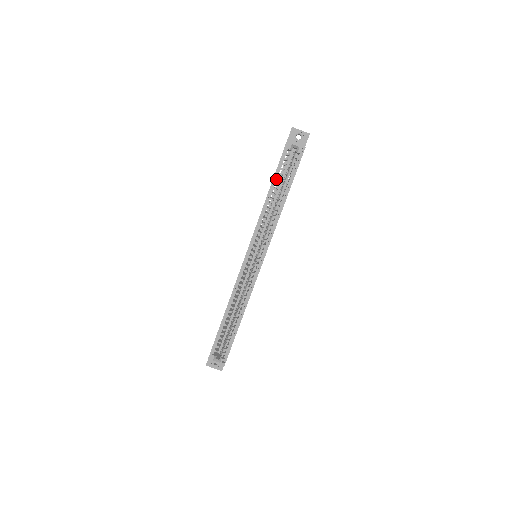
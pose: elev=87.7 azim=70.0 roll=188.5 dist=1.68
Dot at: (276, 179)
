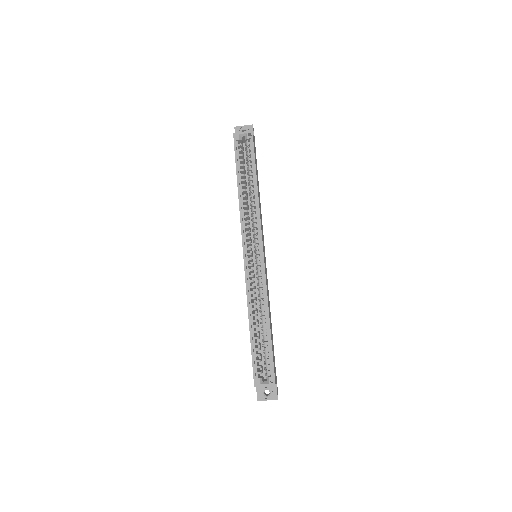
Dot at: (239, 171)
